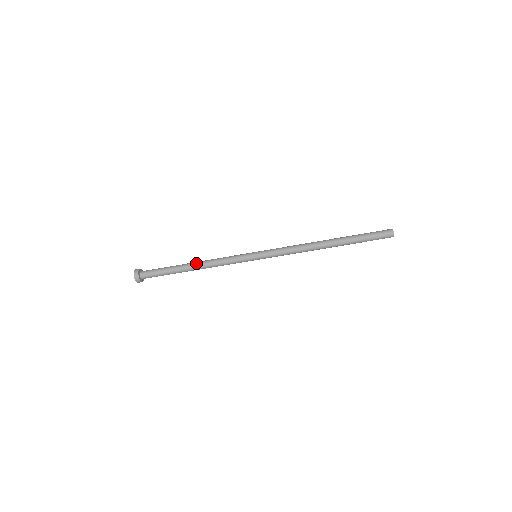
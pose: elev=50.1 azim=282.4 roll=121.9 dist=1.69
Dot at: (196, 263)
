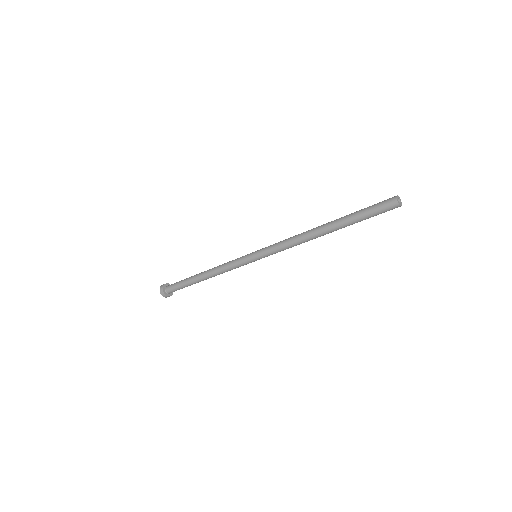
Dot at: (205, 275)
